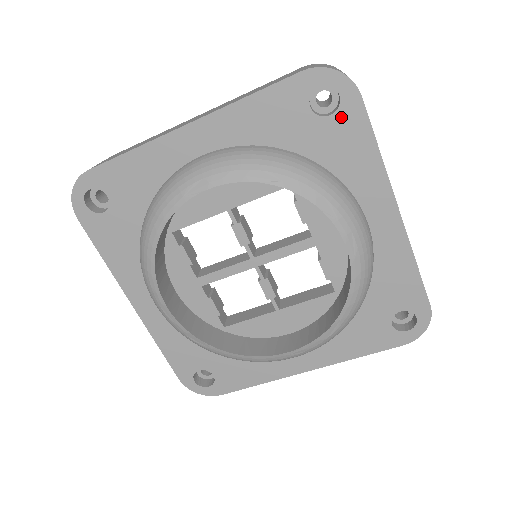
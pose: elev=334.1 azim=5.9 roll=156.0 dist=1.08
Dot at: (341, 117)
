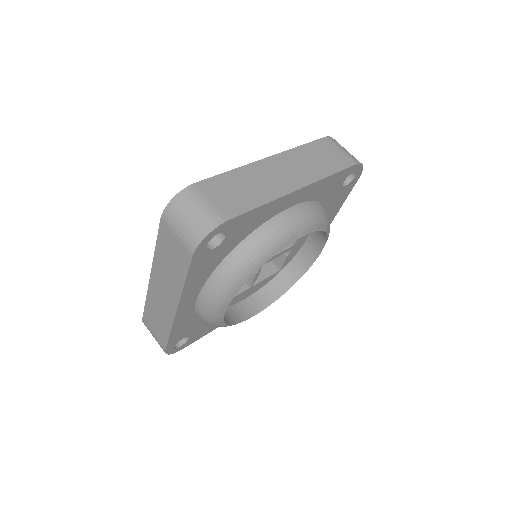
Dot at: (347, 187)
